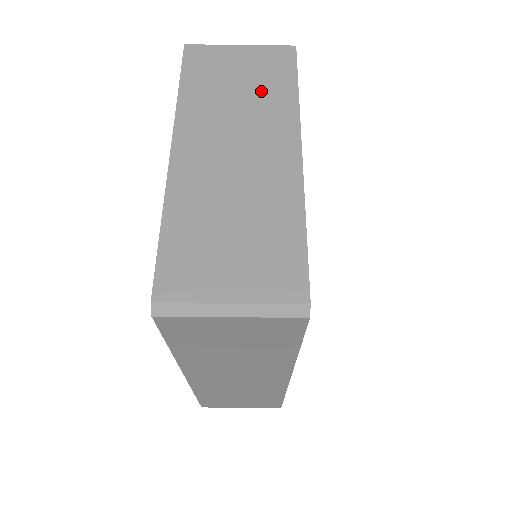
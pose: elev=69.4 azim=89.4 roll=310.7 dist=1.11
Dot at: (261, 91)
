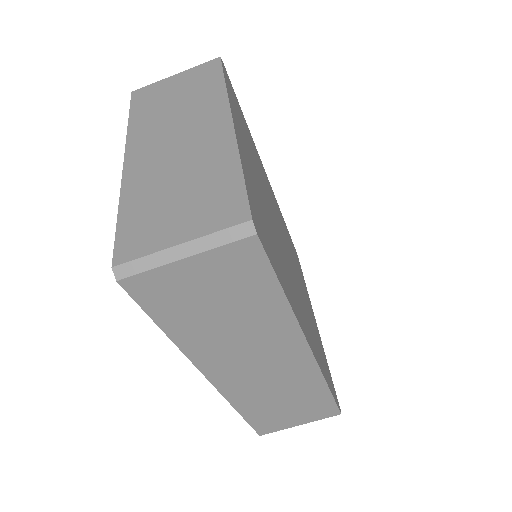
Dot at: (194, 95)
